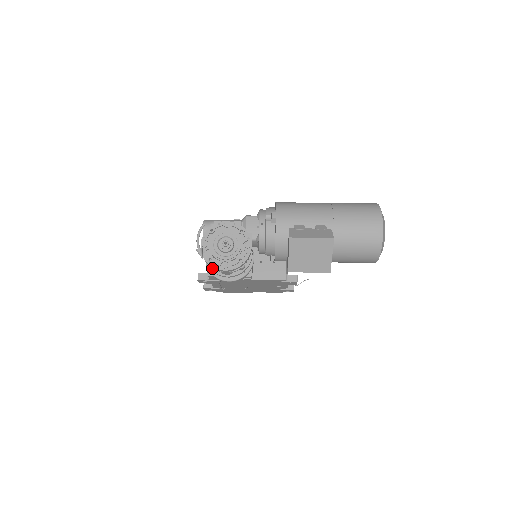
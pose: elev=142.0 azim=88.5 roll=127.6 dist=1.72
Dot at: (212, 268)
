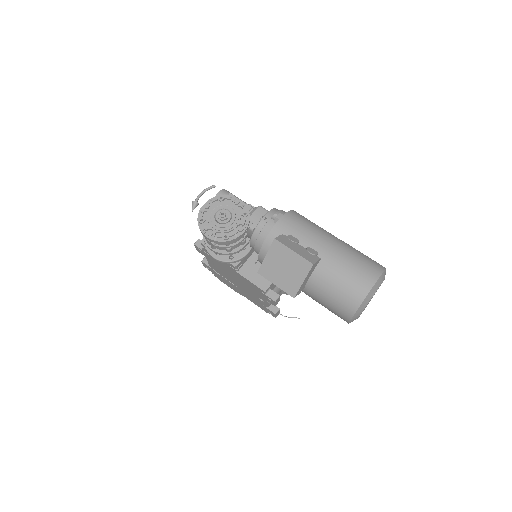
Dot at: occluded
